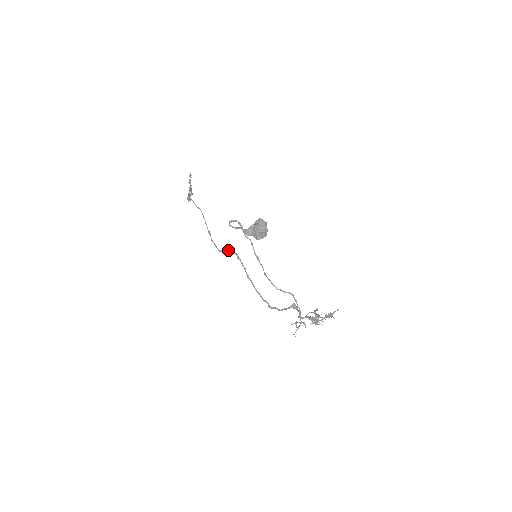
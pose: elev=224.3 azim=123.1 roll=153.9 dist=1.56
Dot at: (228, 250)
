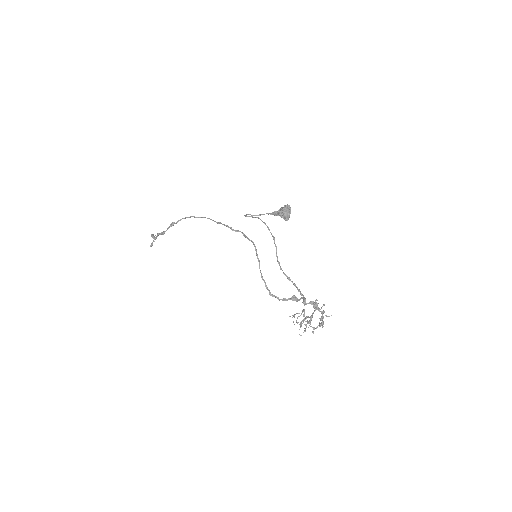
Dot at: (241, 232)
